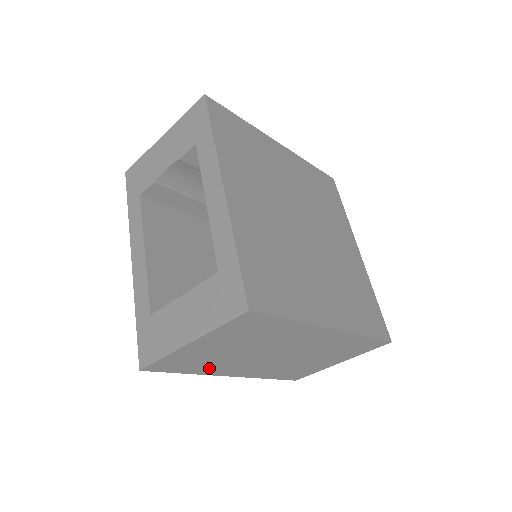
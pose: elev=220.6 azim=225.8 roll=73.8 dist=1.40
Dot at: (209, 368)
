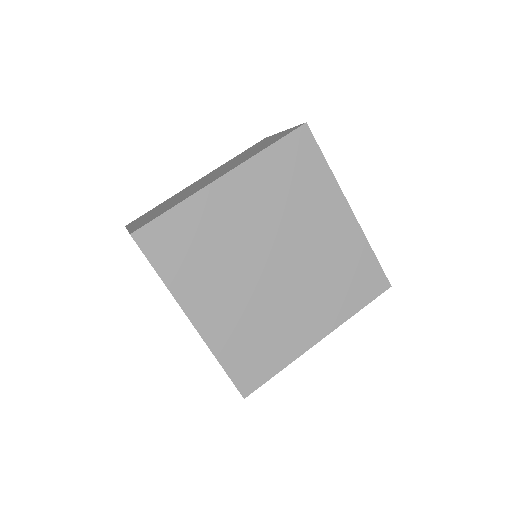
Dot at: occluded
